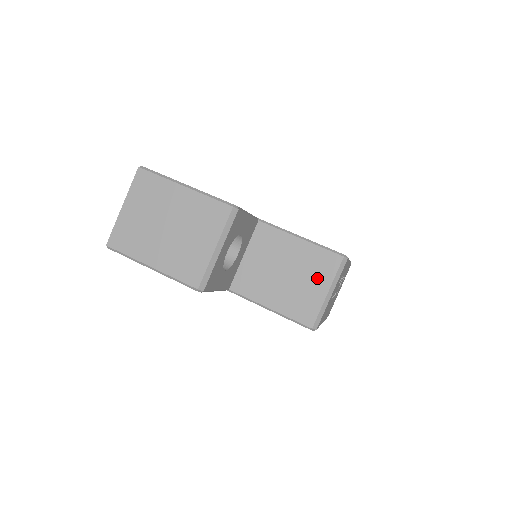
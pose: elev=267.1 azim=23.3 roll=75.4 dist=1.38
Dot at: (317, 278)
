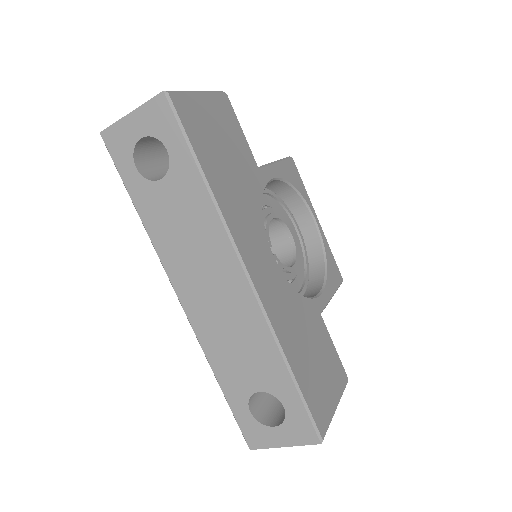
Dot at: occluded
